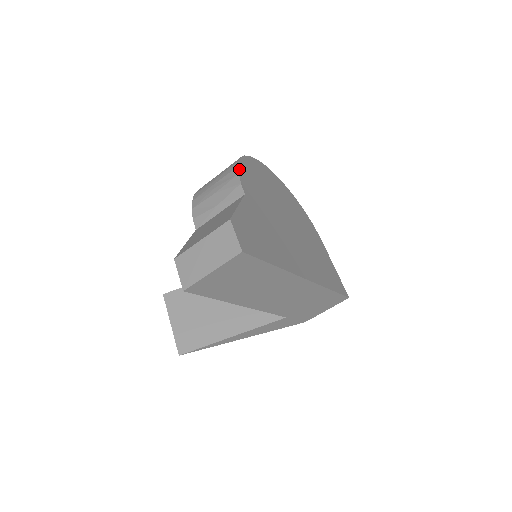
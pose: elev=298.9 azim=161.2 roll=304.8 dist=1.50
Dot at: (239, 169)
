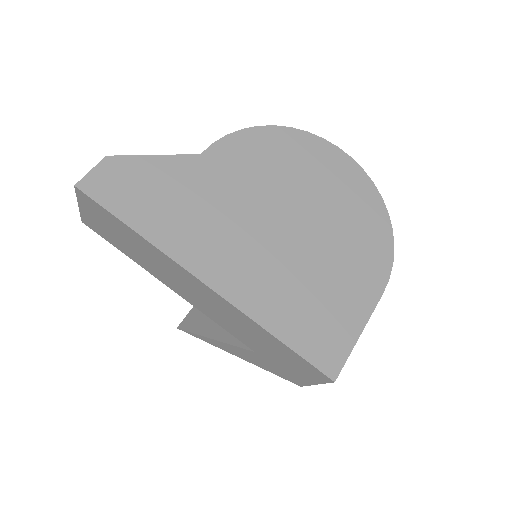
Dot at: (240, 132)
